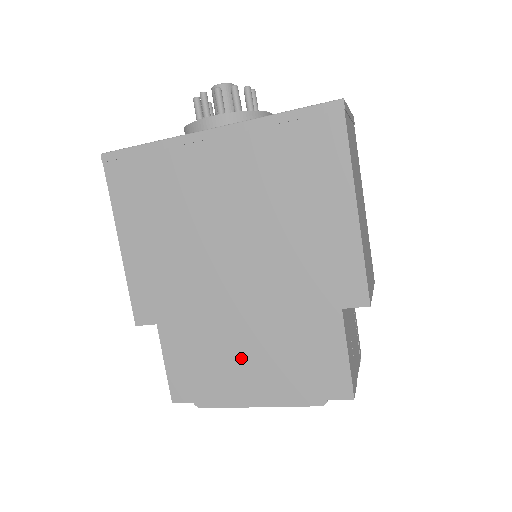
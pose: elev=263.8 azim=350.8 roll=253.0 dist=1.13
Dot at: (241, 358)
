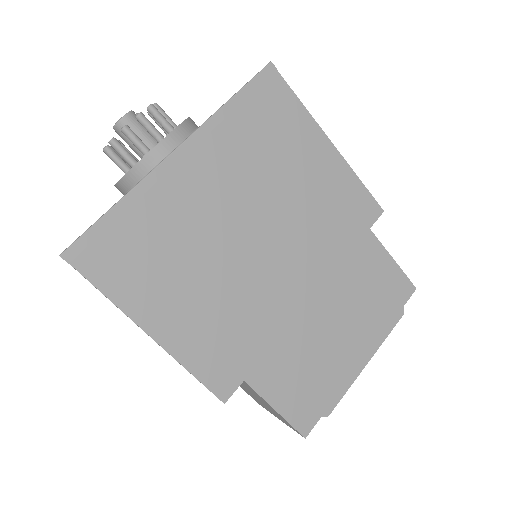
Dot at: (331, 336)
